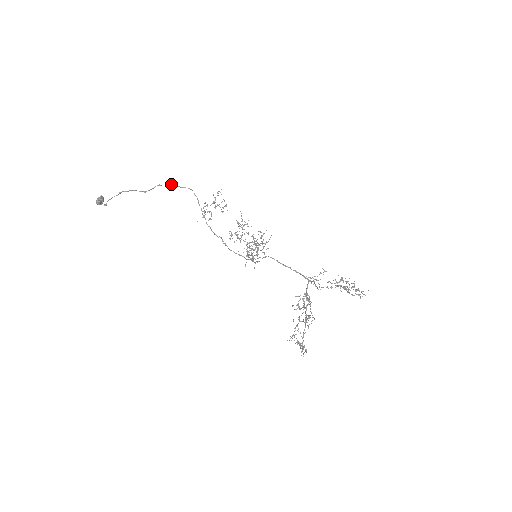
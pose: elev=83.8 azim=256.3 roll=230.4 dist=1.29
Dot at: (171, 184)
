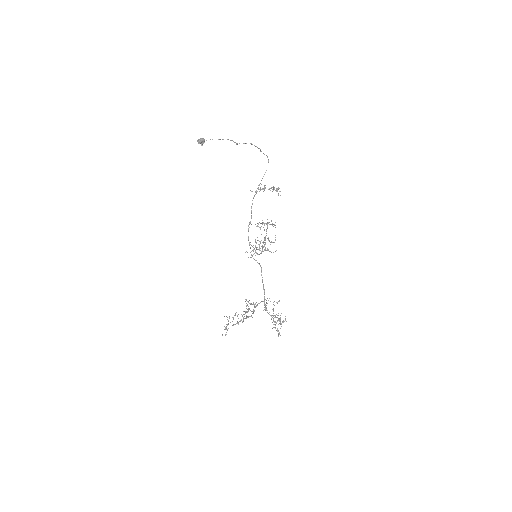
Dot at: (259, 148)
